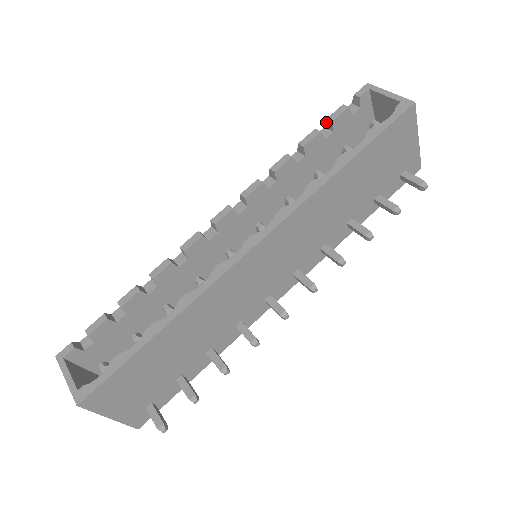
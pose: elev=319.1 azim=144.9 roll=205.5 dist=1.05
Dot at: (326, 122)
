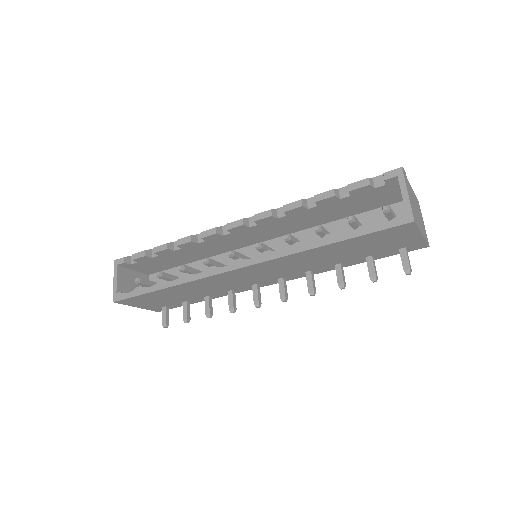
Dot at: (348, 185)
